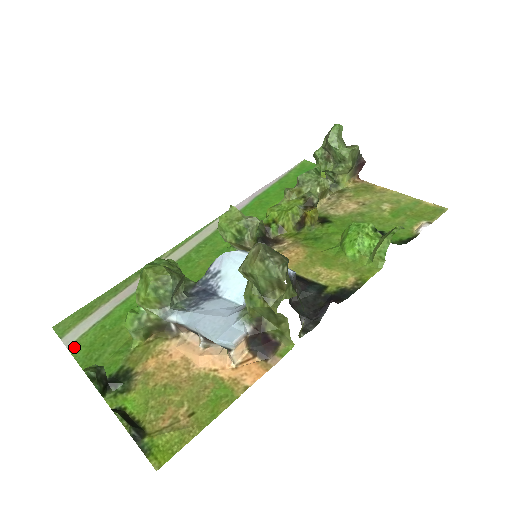
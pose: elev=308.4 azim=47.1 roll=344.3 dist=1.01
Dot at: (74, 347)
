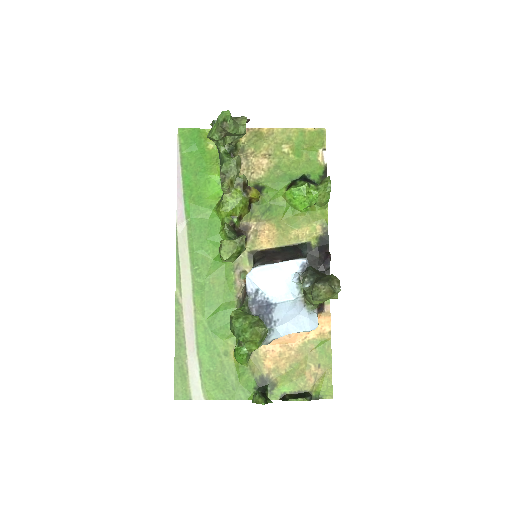
Dot at: (208, 396)
